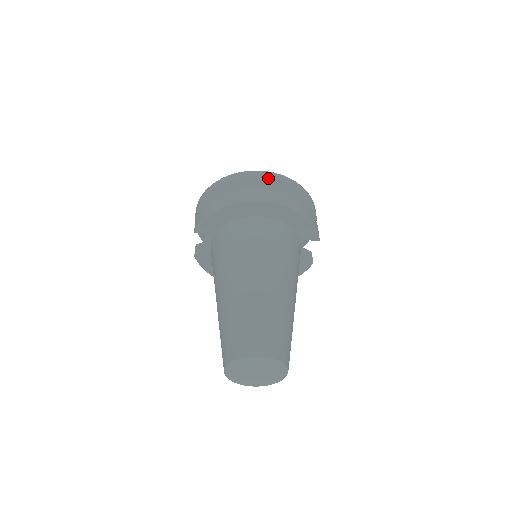
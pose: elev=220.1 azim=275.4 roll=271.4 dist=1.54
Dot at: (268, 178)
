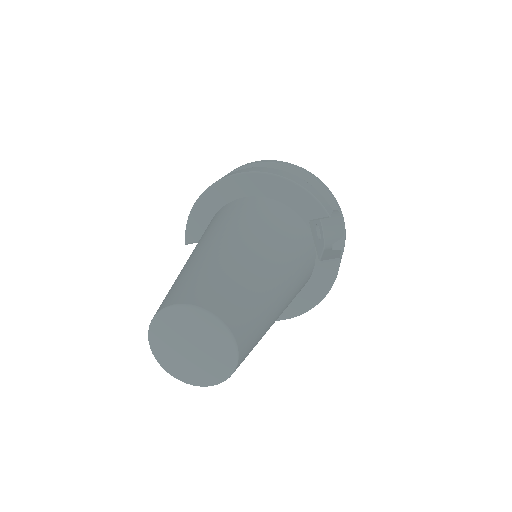
Dot at: (256, 164)
